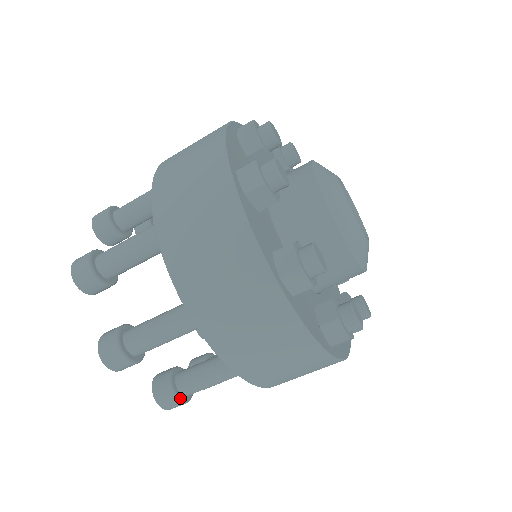
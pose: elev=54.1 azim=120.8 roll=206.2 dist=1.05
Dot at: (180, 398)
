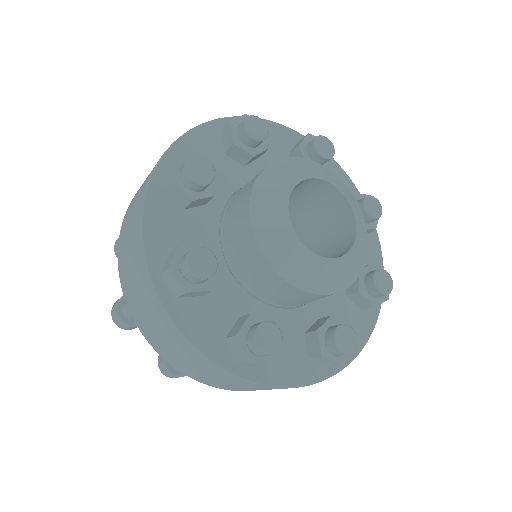
Dot at: (169, 370)
